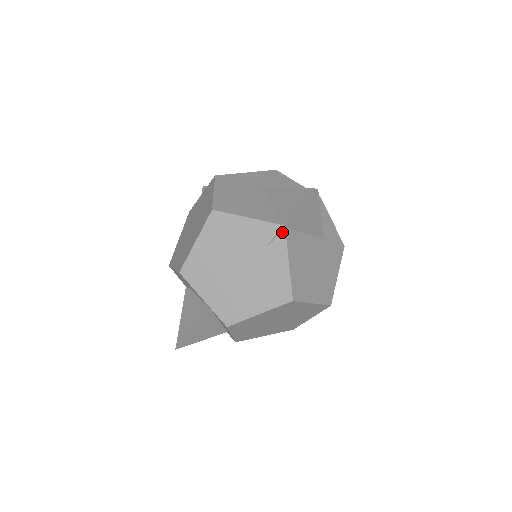
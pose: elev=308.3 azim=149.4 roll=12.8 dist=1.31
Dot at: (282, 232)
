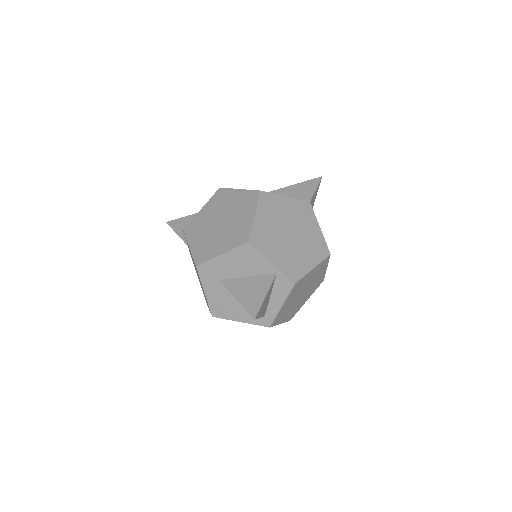
Dot at: (310, 206)
